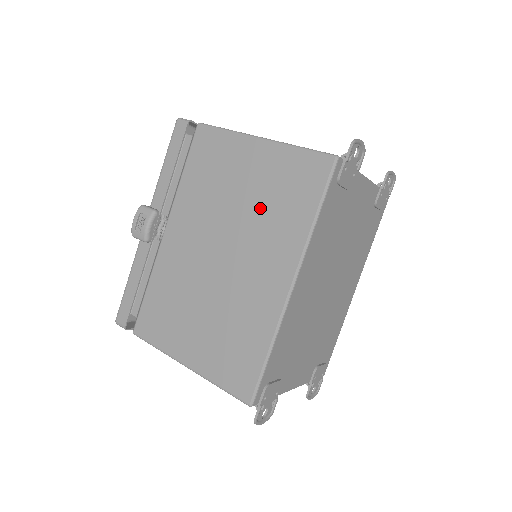
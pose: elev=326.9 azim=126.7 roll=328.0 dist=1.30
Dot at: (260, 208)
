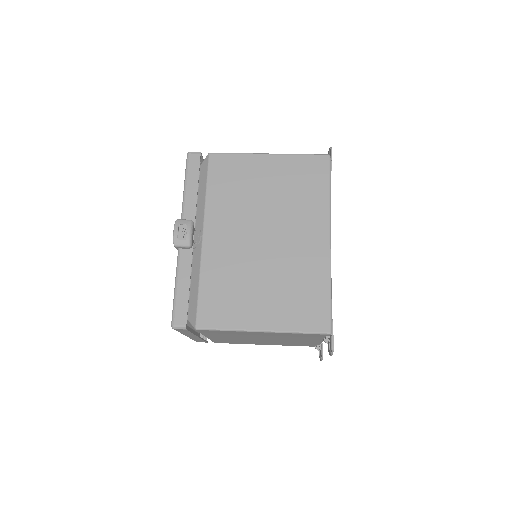
Dot at: (286, 197)
